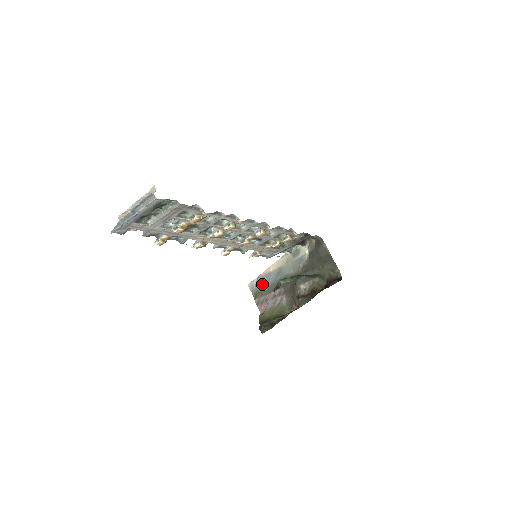
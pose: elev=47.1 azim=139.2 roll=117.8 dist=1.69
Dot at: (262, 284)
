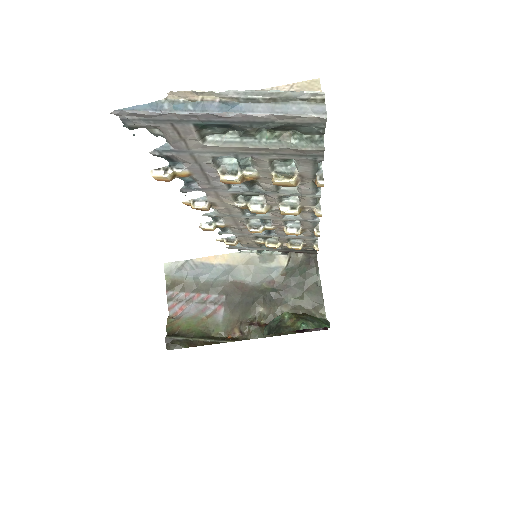
Dot at: (190, 274)
